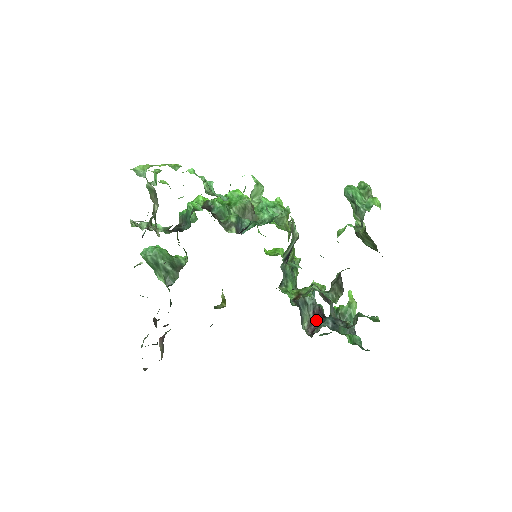
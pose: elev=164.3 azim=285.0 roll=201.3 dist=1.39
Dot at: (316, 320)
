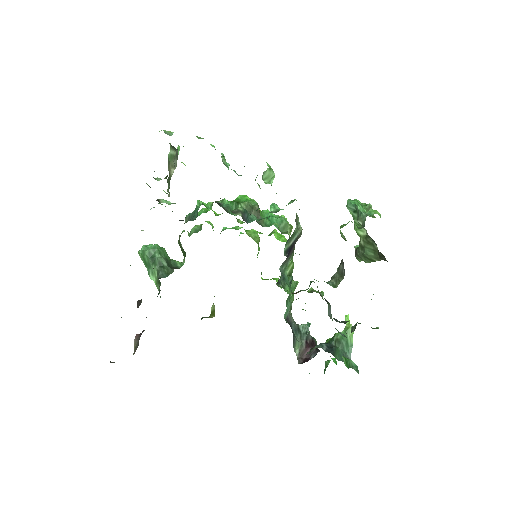
Dot at: (308, 350)
